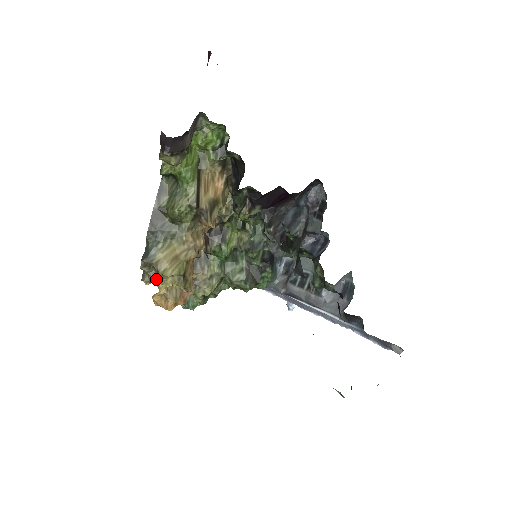
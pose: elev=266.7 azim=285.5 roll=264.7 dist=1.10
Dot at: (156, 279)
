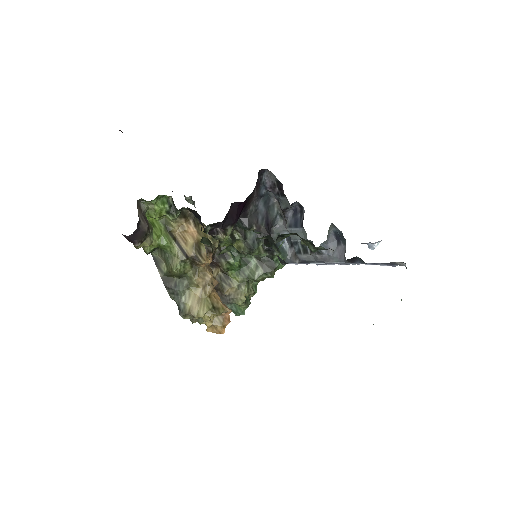
Dot at: (198, 320)
